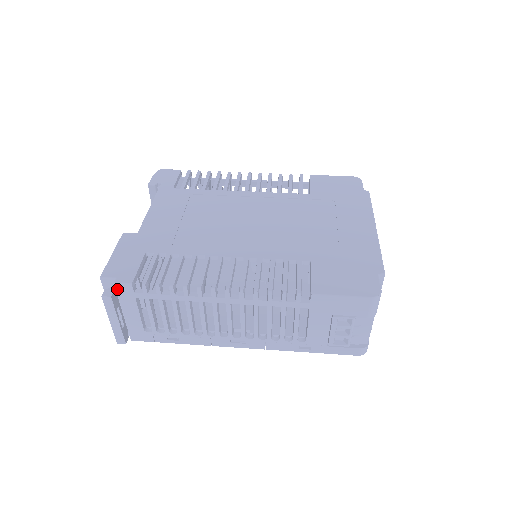
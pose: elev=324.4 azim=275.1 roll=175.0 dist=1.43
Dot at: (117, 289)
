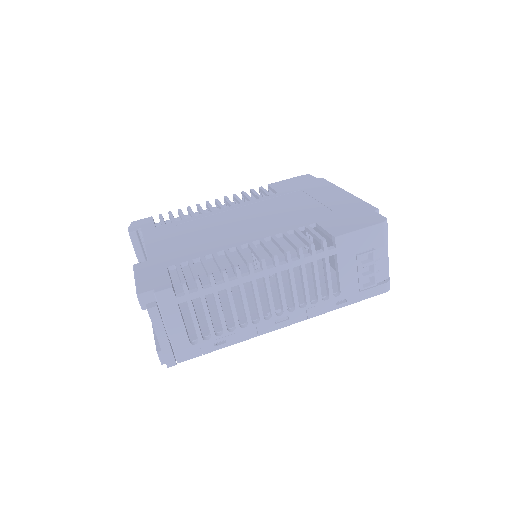
Dot at: (158, 300)
